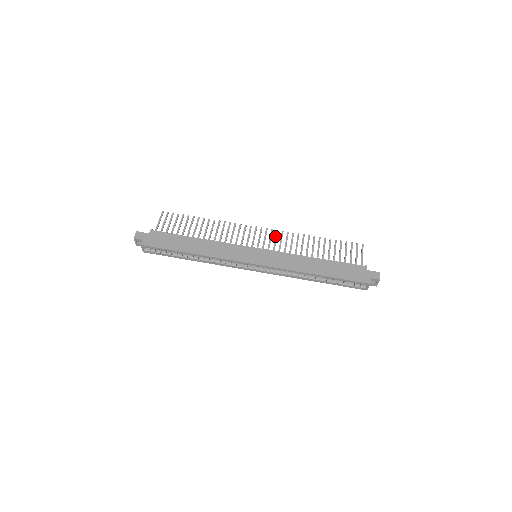
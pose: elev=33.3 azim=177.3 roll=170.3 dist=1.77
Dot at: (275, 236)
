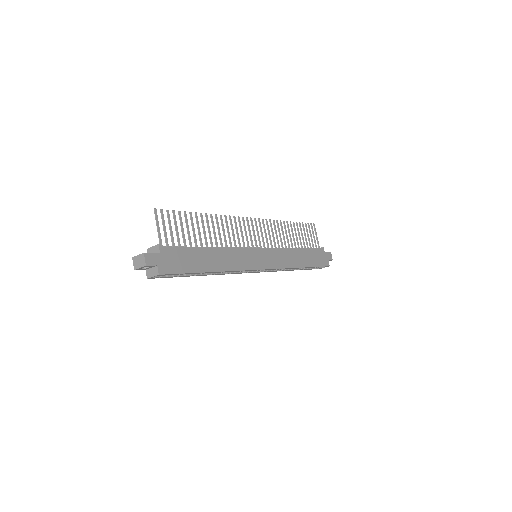
Dot at: (264, 227)
